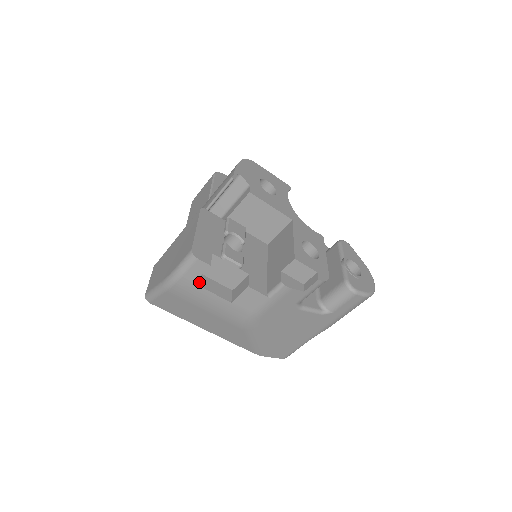
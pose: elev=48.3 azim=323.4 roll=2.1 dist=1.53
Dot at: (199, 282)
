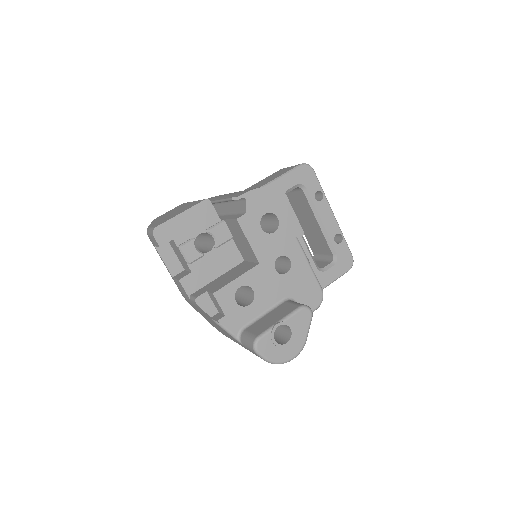
Dot at: (160, 248)
